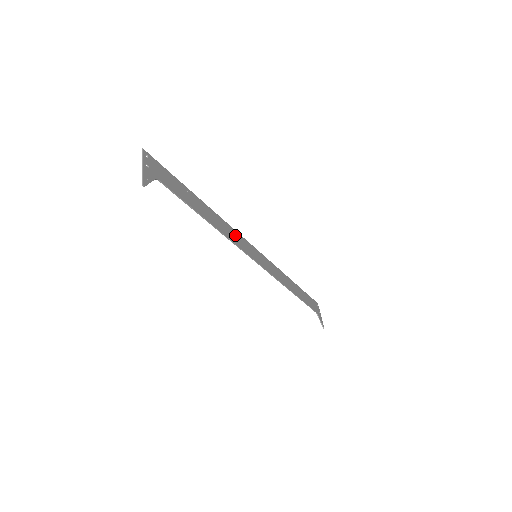
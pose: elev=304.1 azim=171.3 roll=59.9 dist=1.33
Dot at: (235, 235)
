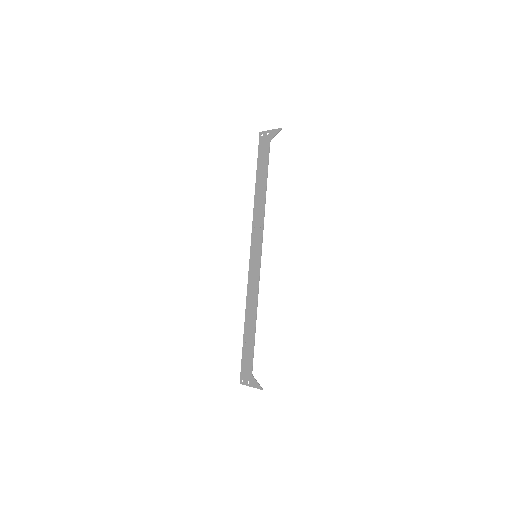
Dot at: (256, 226)
